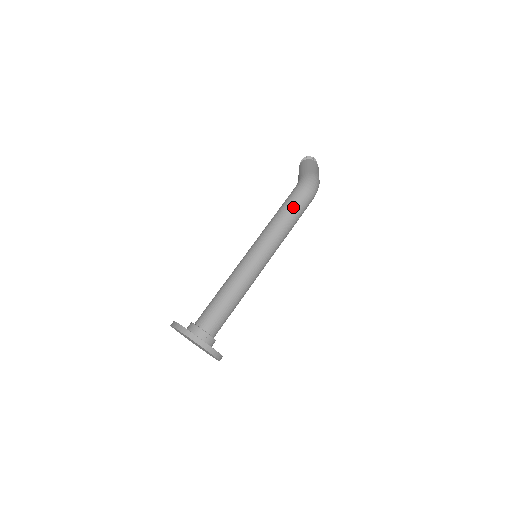
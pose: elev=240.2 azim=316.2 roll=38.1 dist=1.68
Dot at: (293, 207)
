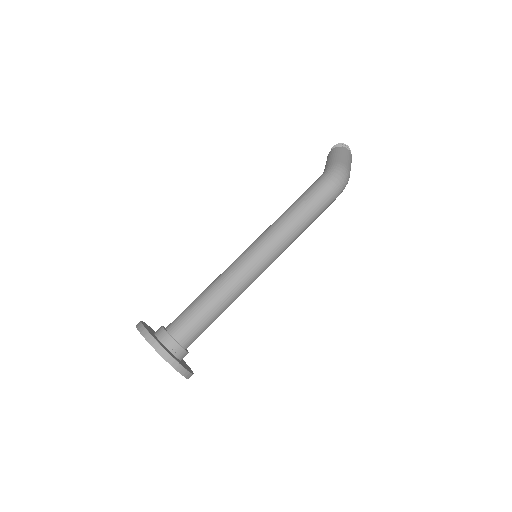
Dot at: (311, 203)
